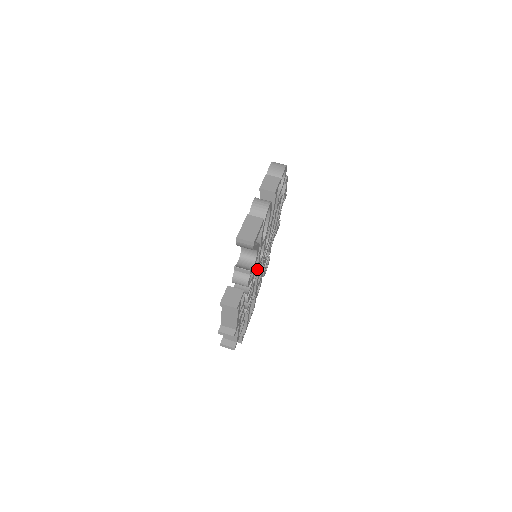
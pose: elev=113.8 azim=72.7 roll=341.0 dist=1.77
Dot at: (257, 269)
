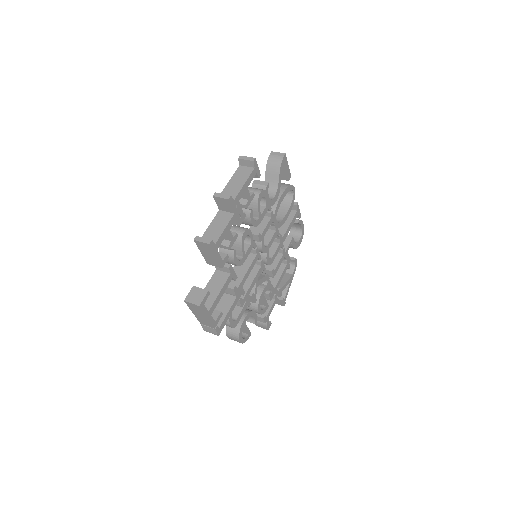
Dot at: (260, 238)
